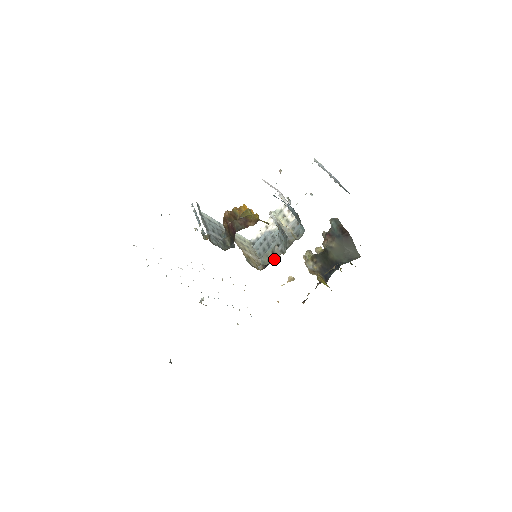
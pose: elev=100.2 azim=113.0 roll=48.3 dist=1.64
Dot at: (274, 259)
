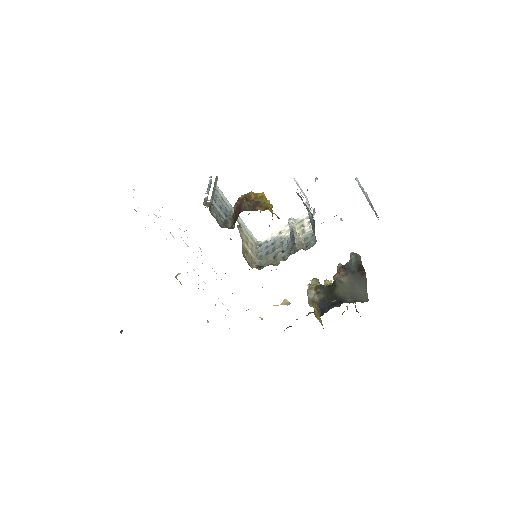
Dot at: (272, 263)
